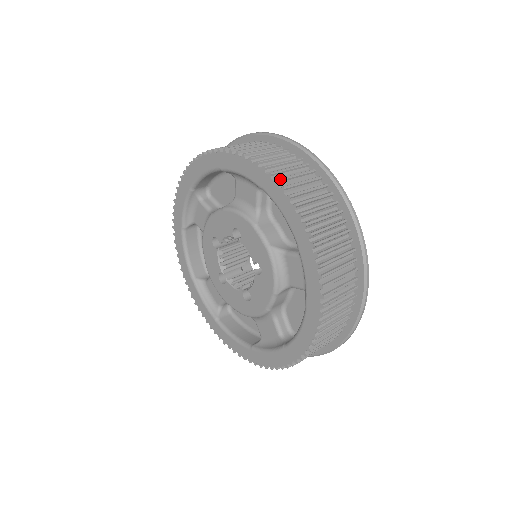
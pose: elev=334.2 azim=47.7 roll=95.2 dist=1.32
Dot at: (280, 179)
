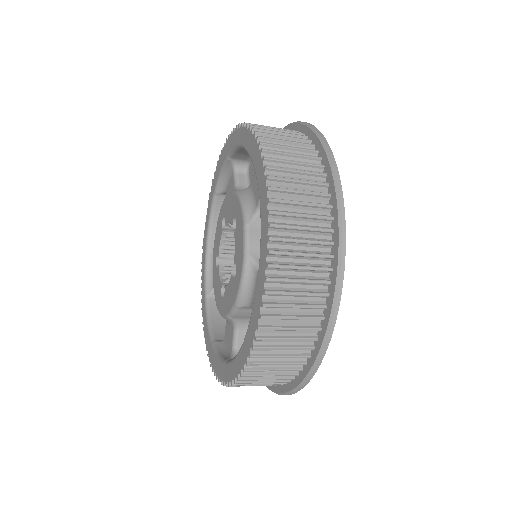
Dot at: (272, 188)
